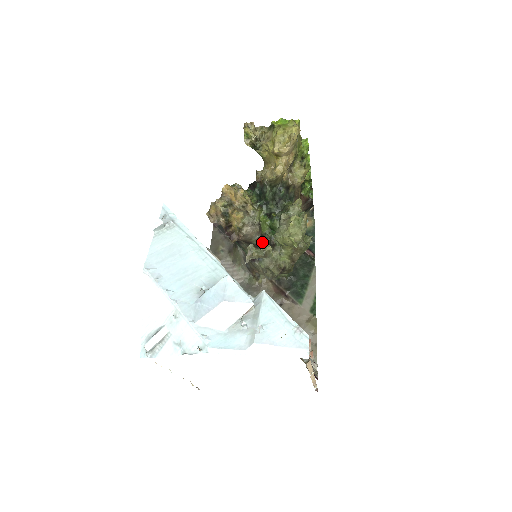
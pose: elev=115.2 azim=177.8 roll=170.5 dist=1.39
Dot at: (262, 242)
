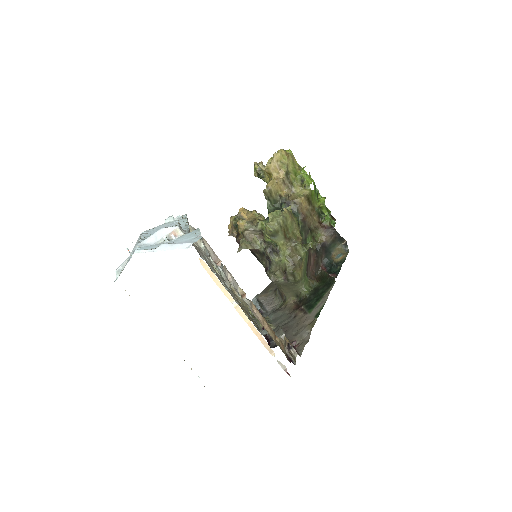
Dot at: (265, 247)
